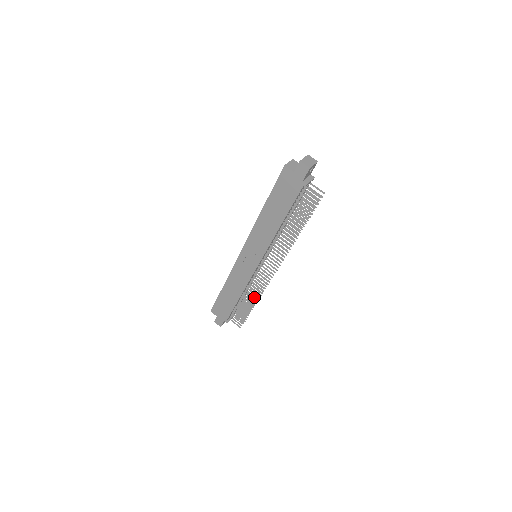
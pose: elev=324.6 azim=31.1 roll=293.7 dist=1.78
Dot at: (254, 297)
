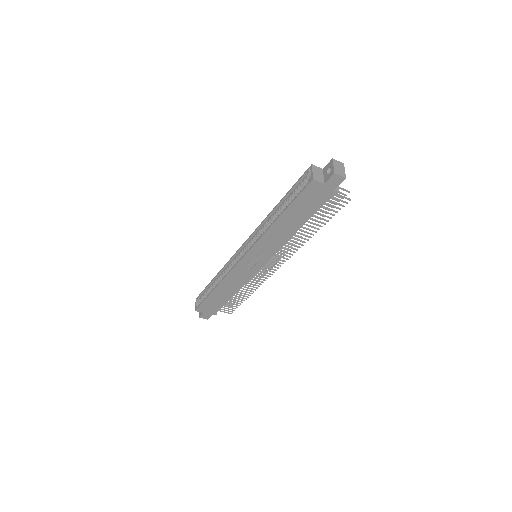
Dot at: (252, 289)
